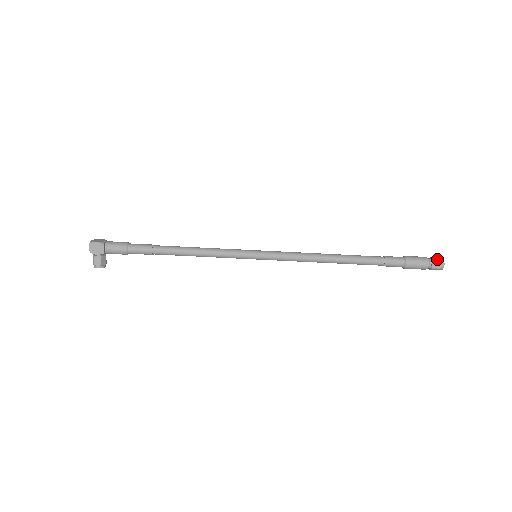
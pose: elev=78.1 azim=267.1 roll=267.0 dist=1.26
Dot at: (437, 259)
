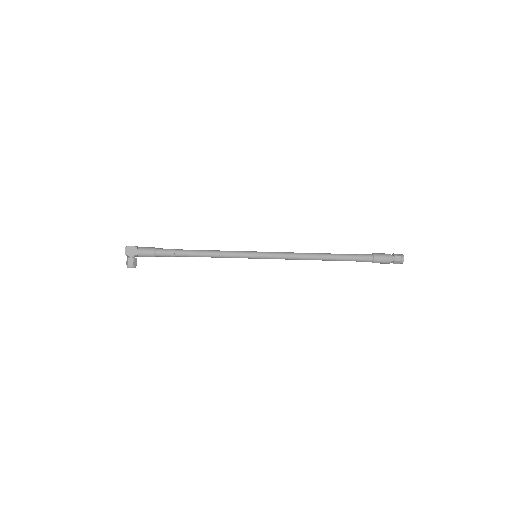
Dot at: (398, 254)
